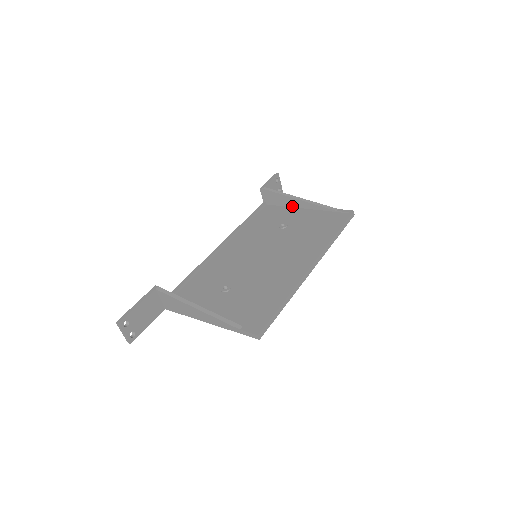
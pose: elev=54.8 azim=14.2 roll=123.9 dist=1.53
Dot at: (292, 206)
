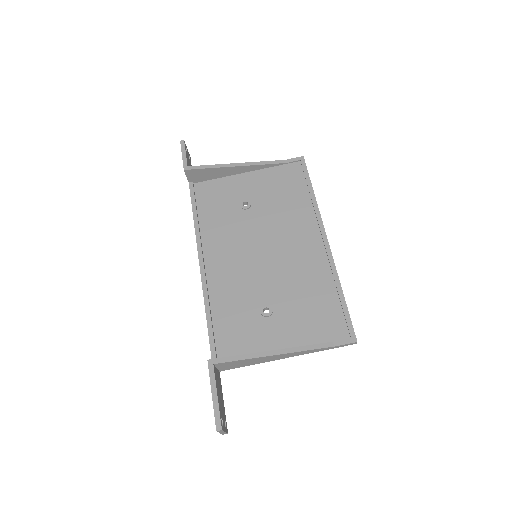
Dot at: (229, 175)
